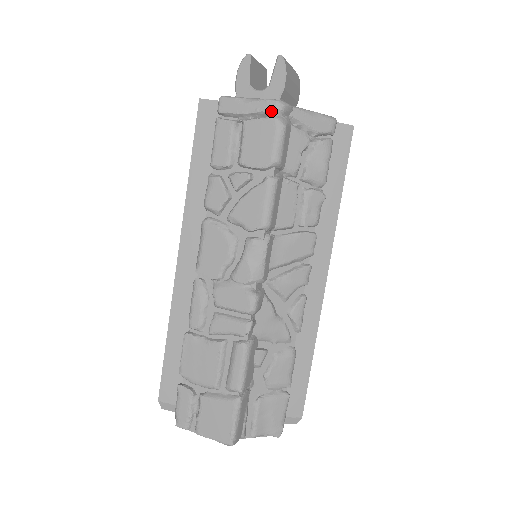
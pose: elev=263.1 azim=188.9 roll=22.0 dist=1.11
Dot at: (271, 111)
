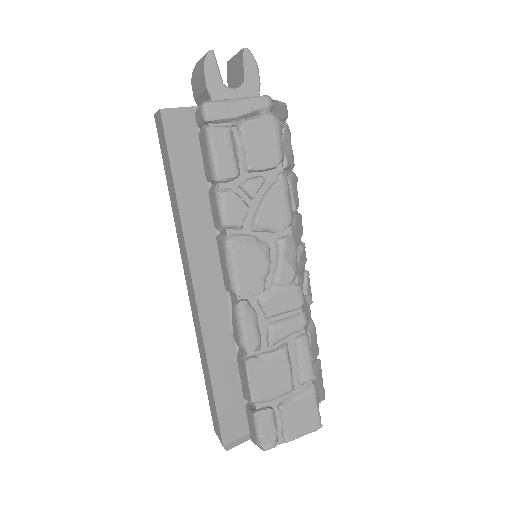
Dot at: (265, 108)
